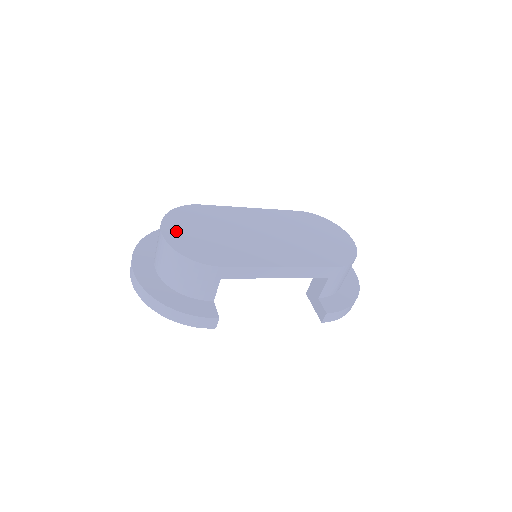
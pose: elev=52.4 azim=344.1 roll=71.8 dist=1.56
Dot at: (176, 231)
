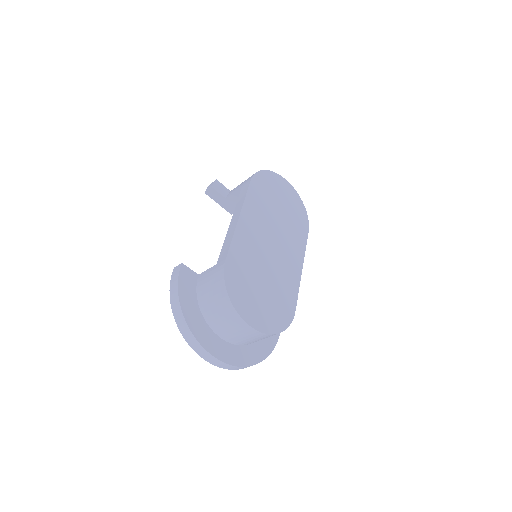
Dot at: (255, 315)
